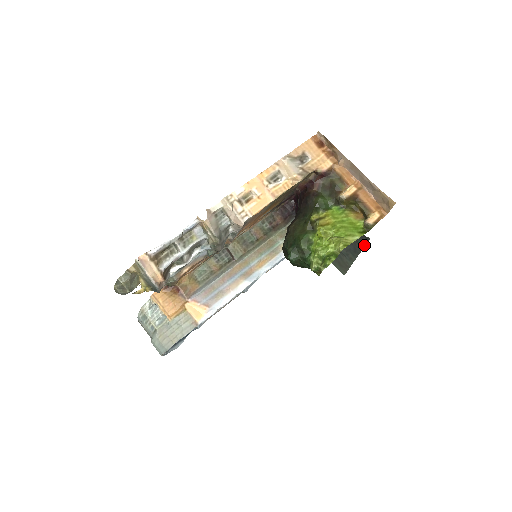
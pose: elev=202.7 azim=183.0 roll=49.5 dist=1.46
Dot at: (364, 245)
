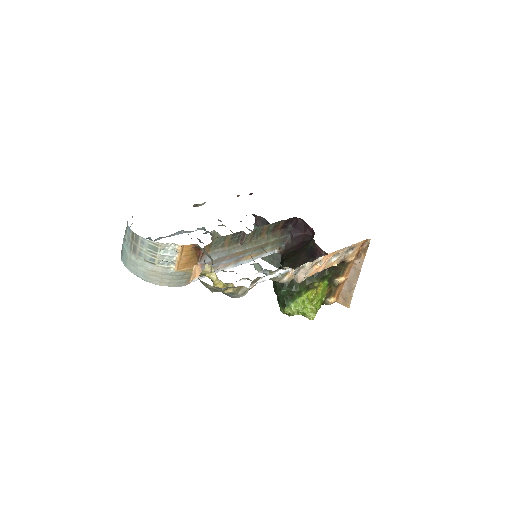
Dot at: occluded
